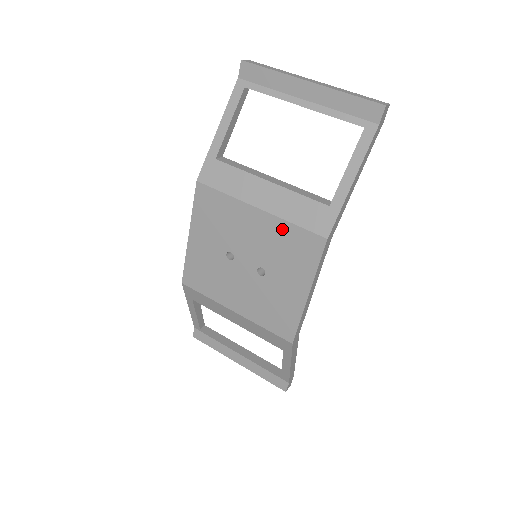
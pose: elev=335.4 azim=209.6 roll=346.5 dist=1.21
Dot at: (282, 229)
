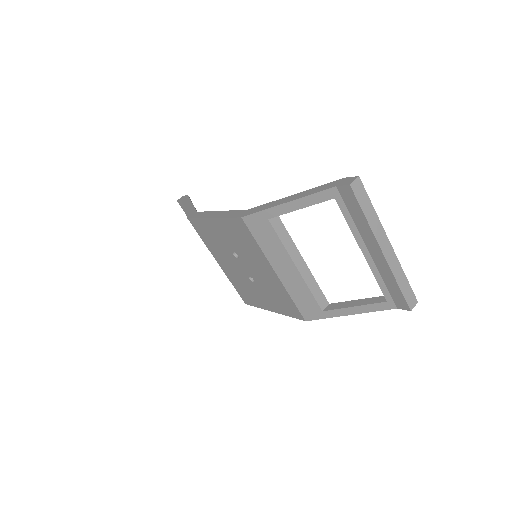
Dot at: (282, 291)
